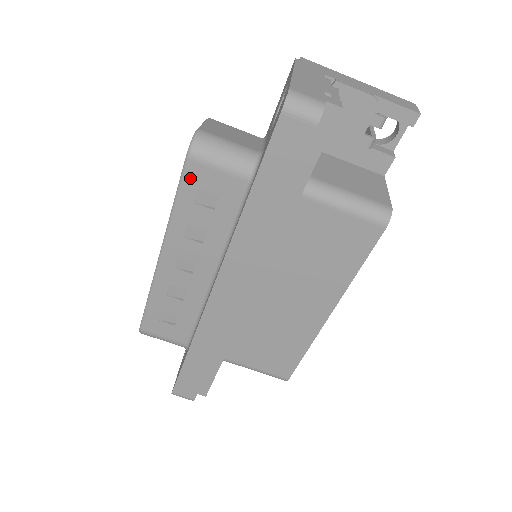
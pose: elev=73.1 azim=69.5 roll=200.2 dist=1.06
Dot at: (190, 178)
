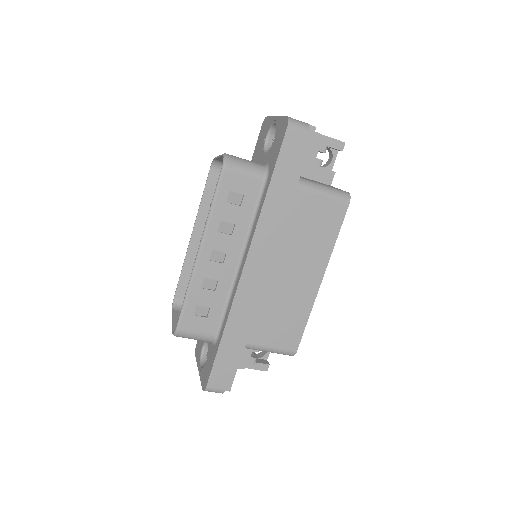
Dot at: (224, 184)
